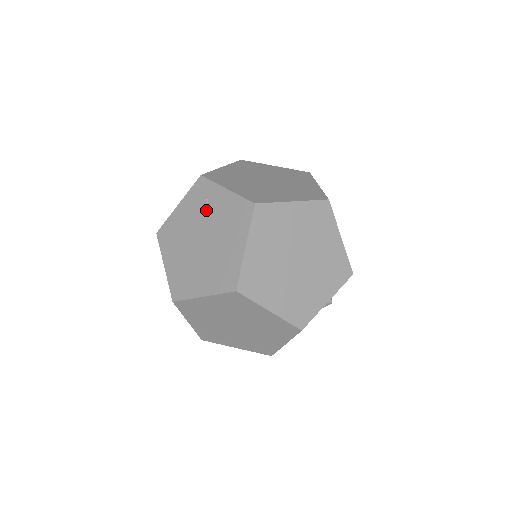
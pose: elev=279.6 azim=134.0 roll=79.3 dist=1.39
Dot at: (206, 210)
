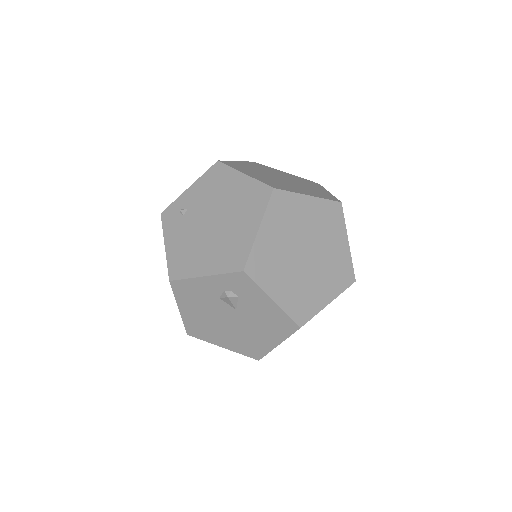
Dot at: (190, 212)
